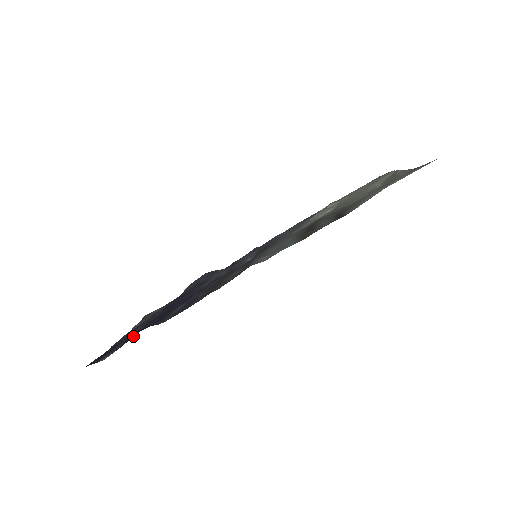
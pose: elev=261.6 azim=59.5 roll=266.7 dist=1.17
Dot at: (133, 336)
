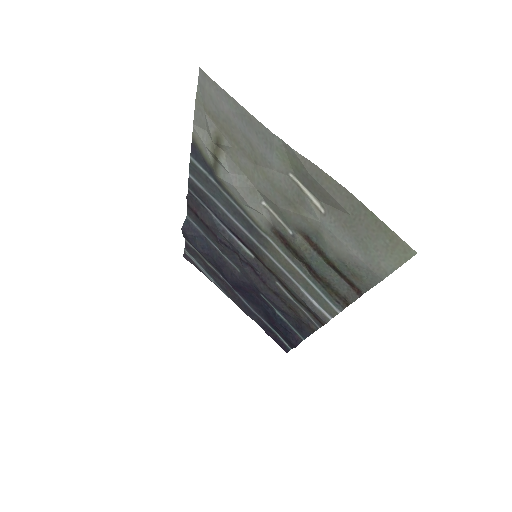
Dot at: (284, 337)
